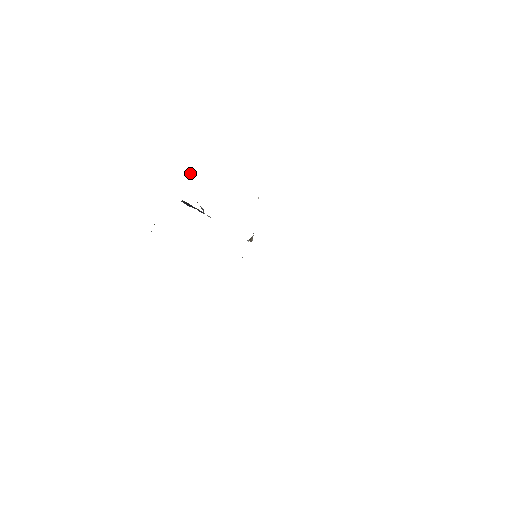
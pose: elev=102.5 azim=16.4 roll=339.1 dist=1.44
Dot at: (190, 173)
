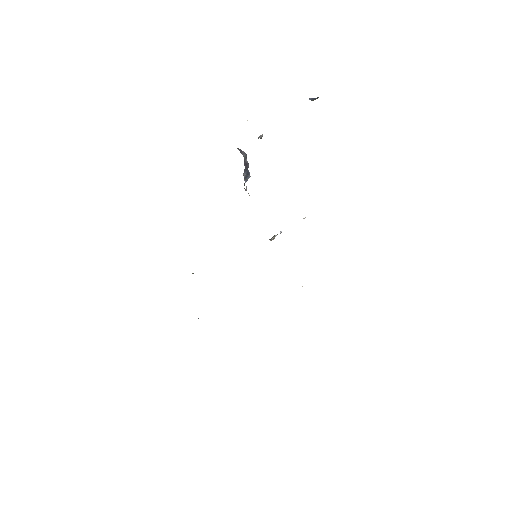
Dot at: (260, 135)
